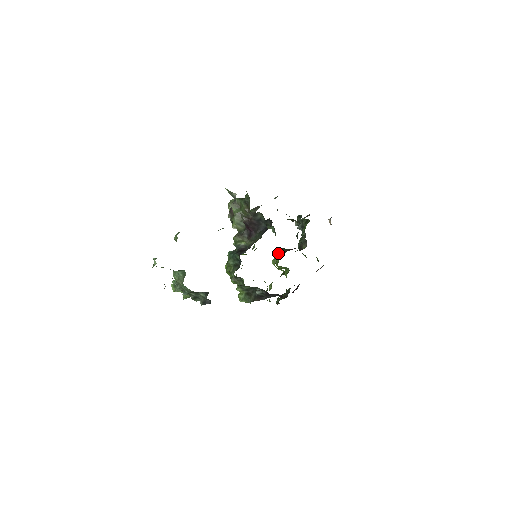
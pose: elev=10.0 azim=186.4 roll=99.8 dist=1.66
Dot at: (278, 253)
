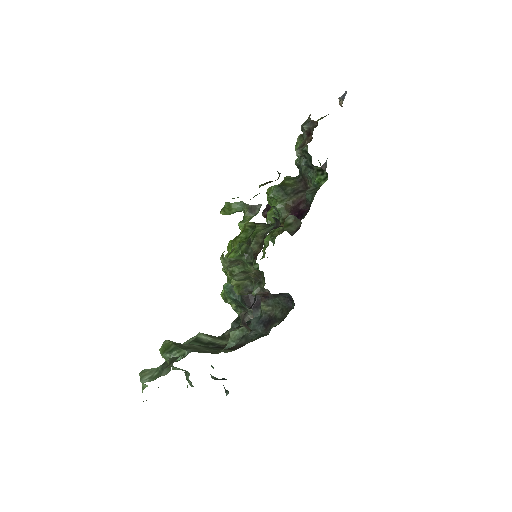
Dot at: (276, 211)
